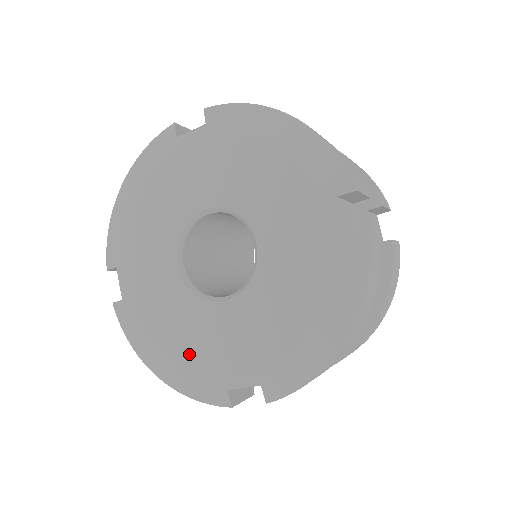
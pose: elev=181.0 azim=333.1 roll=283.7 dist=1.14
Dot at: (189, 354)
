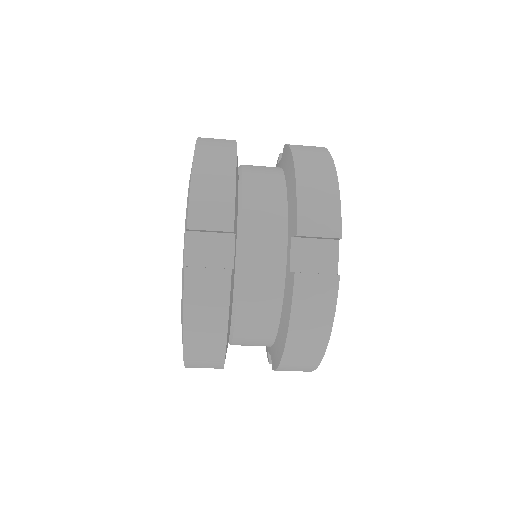
Dot at: occluded
